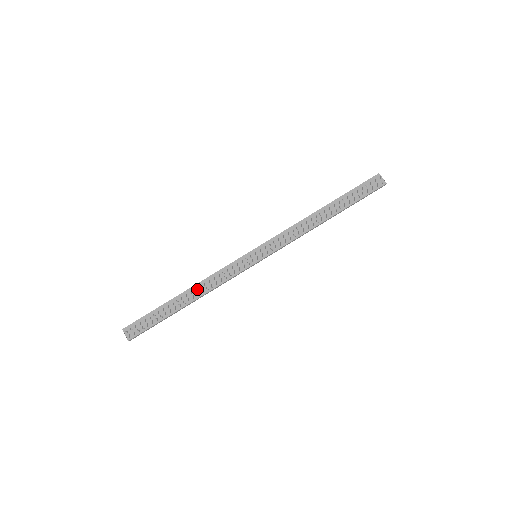
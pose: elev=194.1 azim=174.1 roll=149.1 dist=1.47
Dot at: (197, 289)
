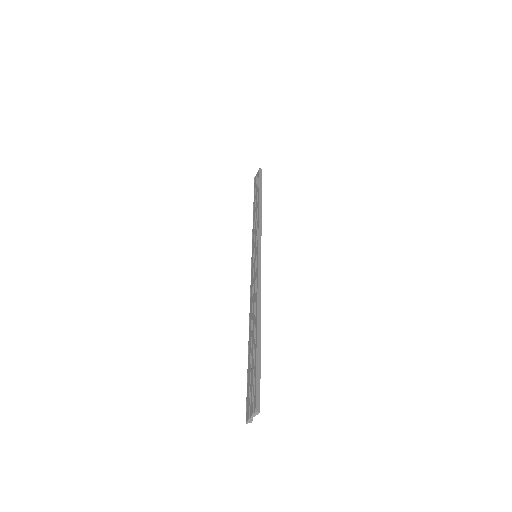
Dot at: (252, 315)
